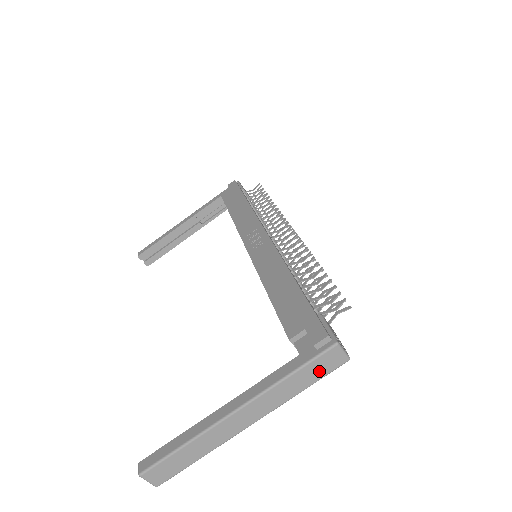
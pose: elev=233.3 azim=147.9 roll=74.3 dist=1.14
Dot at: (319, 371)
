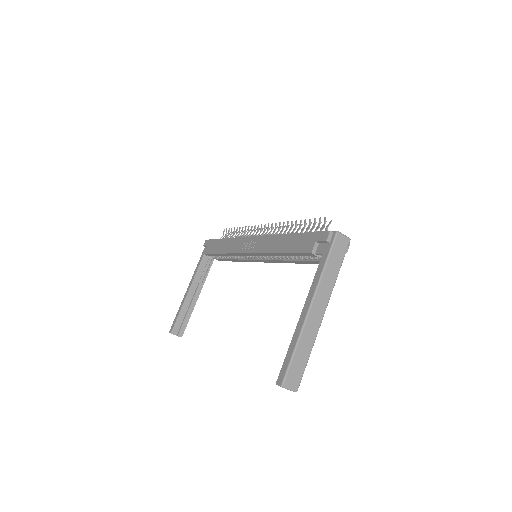
Dot at: (339, 255)
